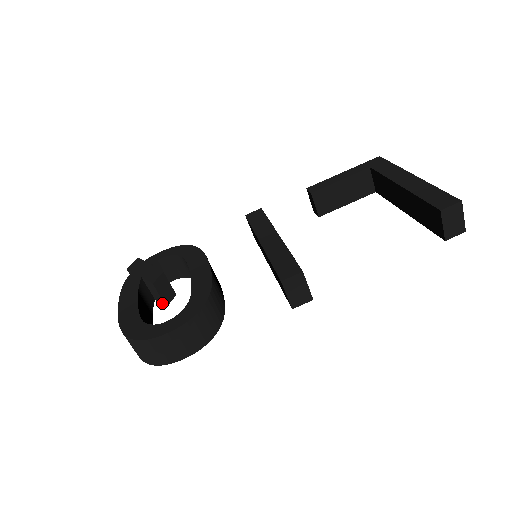
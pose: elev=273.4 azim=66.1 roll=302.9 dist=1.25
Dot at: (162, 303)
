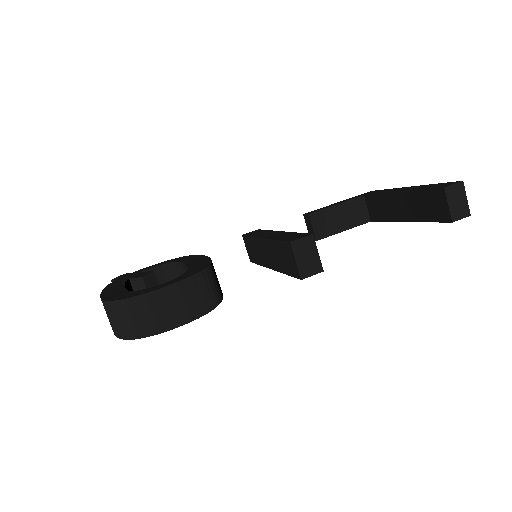
Dot at: occluded
